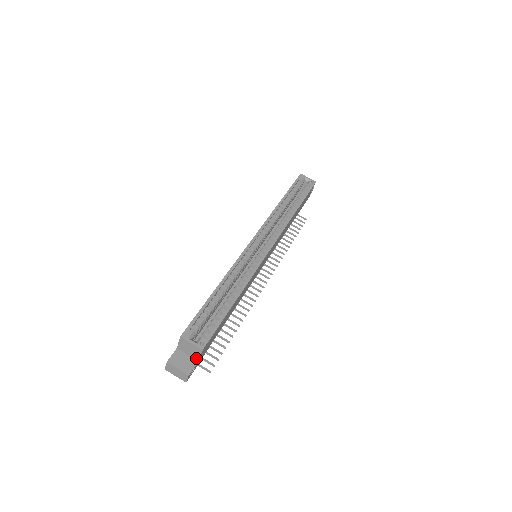
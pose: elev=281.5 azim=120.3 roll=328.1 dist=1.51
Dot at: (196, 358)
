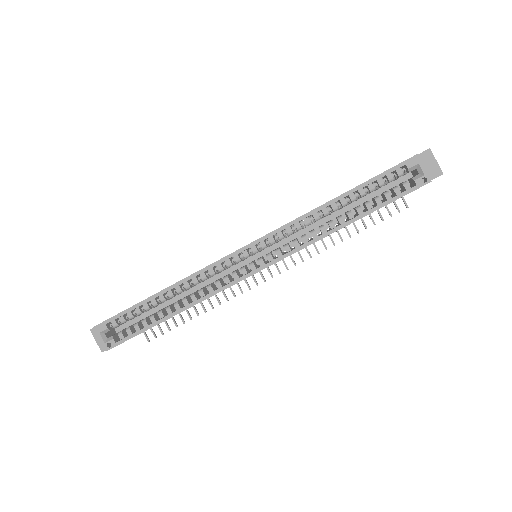
Dot at: occluded
